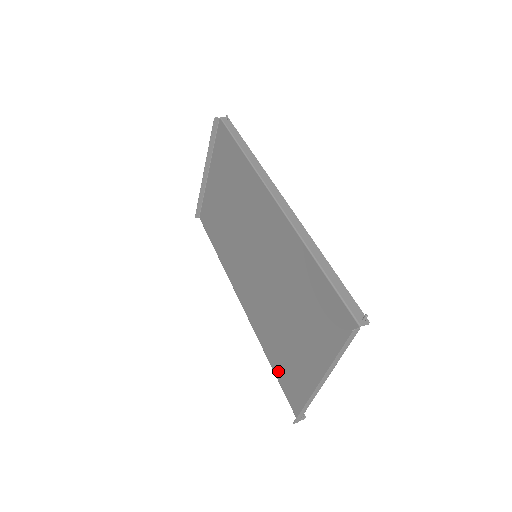
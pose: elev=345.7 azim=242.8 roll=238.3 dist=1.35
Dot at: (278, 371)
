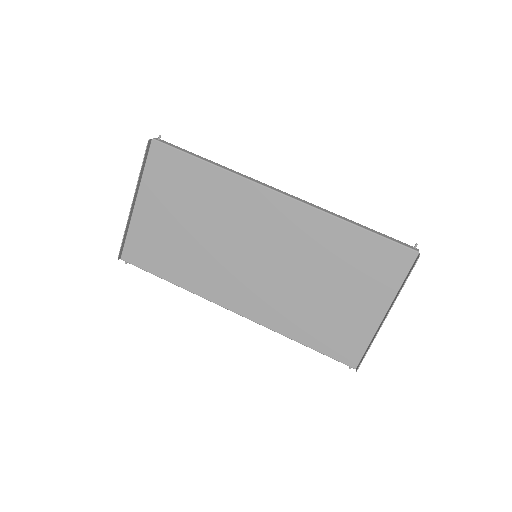
Dot at: (317, 343)
